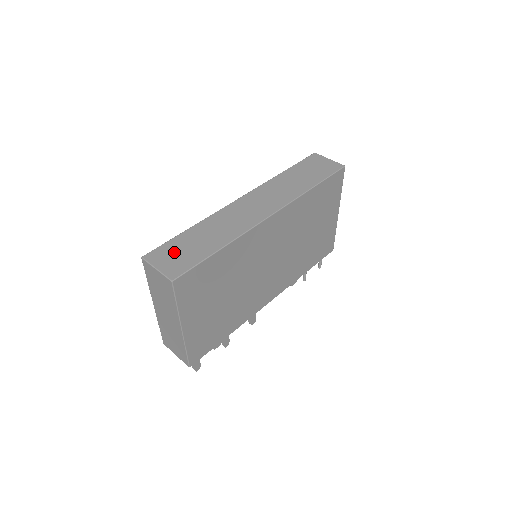
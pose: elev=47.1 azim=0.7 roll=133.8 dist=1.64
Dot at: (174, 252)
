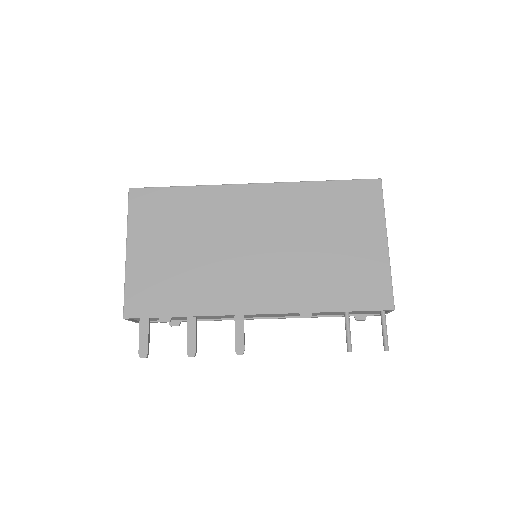
Dot at: occluded
